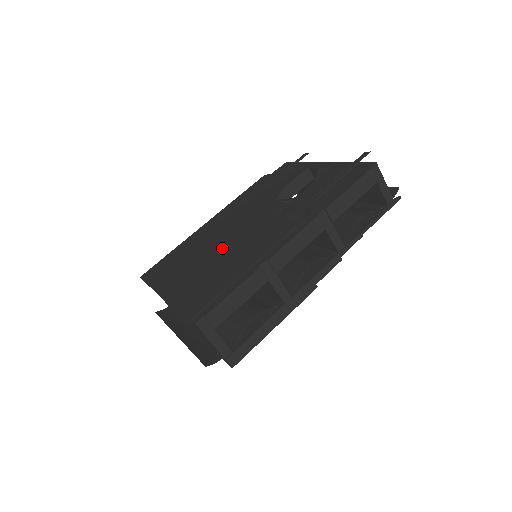
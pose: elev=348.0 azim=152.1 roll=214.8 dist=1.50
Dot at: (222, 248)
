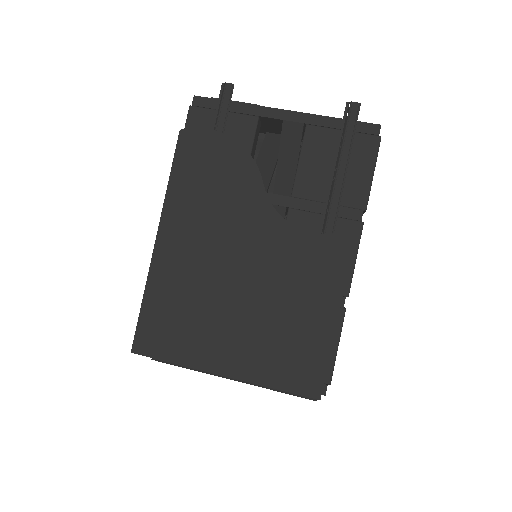
Dot at: (254, 288)
